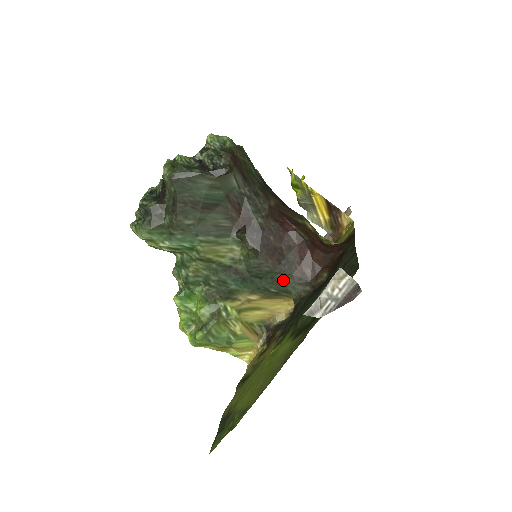
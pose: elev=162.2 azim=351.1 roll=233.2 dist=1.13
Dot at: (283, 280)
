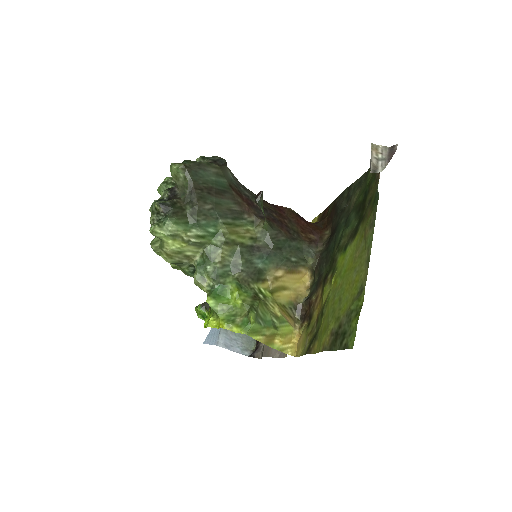
Dot at: (298, 247)
